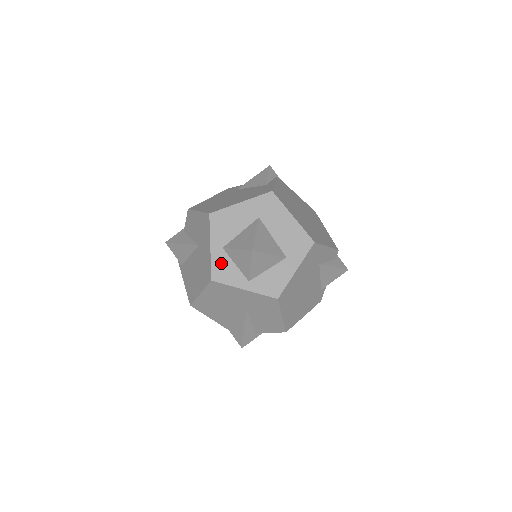
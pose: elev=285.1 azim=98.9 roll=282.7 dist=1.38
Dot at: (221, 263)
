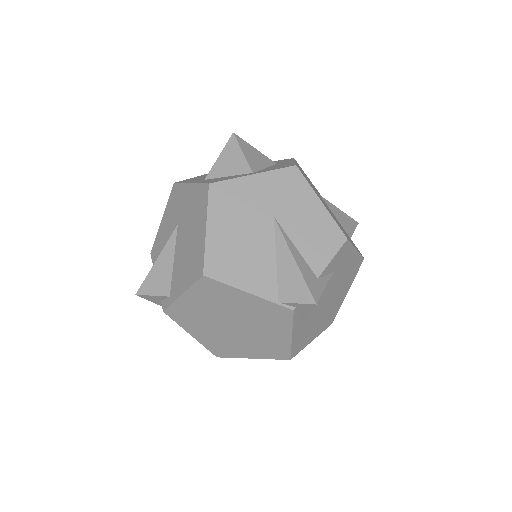
Dot at: (211, 180)
